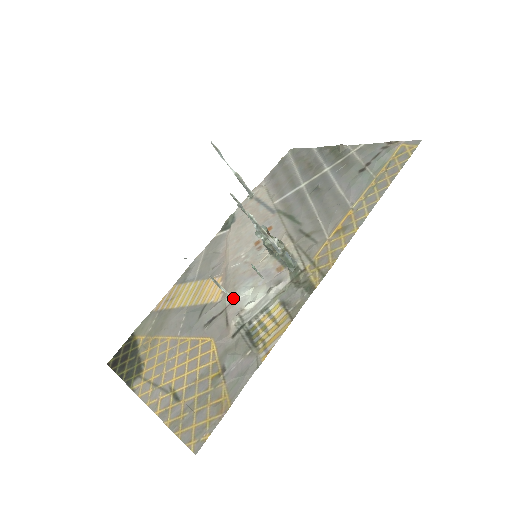
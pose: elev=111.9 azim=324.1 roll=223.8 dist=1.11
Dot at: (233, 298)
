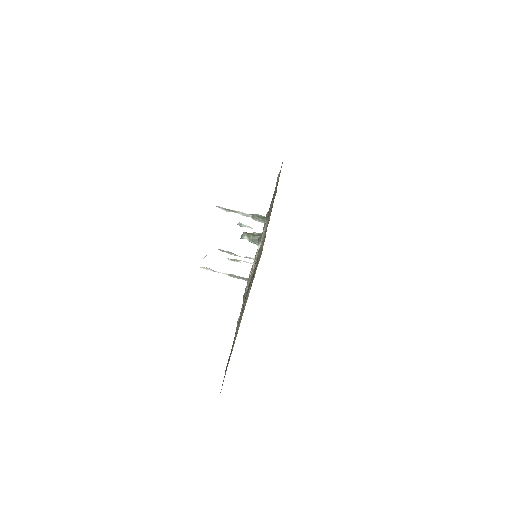
Dot at: (254, 264)
